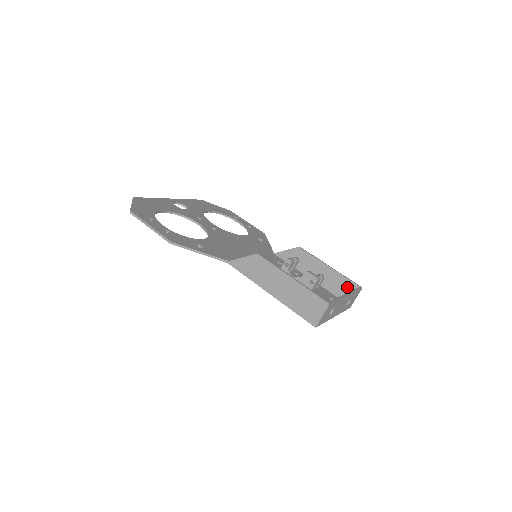
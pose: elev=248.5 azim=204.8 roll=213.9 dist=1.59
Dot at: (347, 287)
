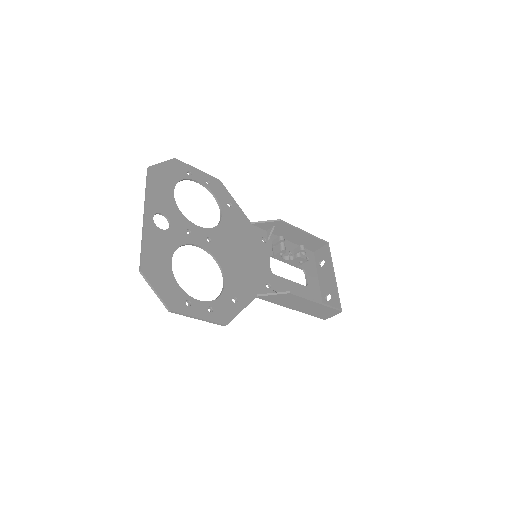
Dot at: (317, 244)
